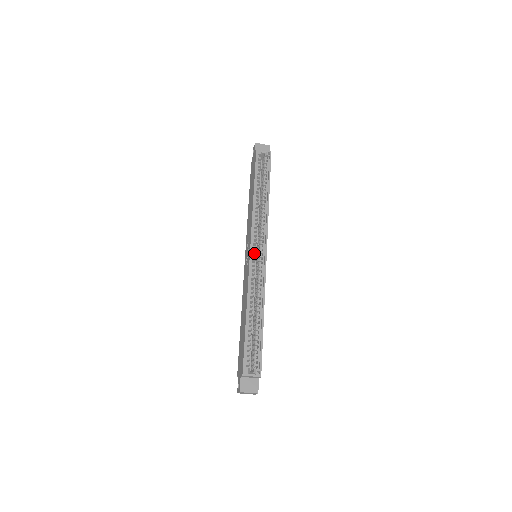
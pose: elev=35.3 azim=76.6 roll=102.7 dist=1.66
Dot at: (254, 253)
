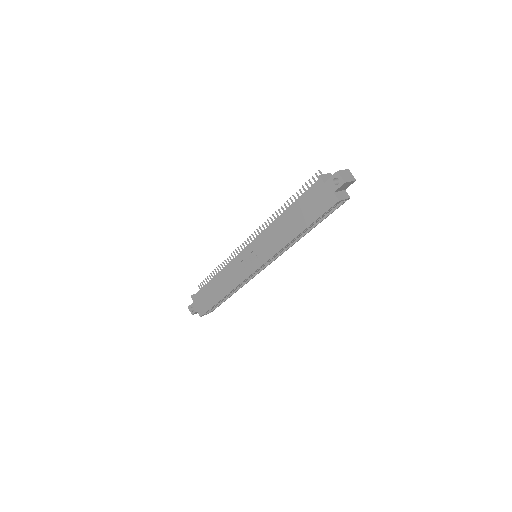
Dot at: occluded
